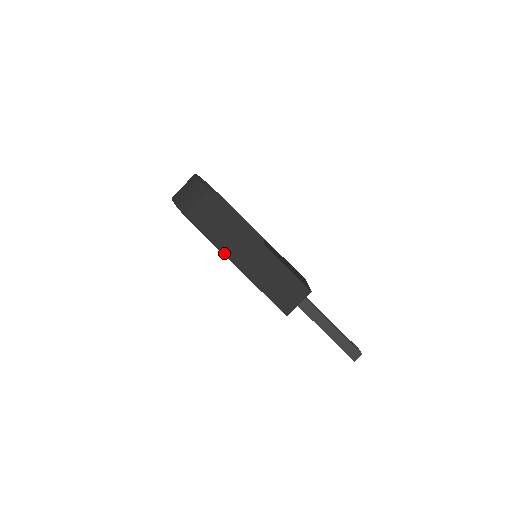
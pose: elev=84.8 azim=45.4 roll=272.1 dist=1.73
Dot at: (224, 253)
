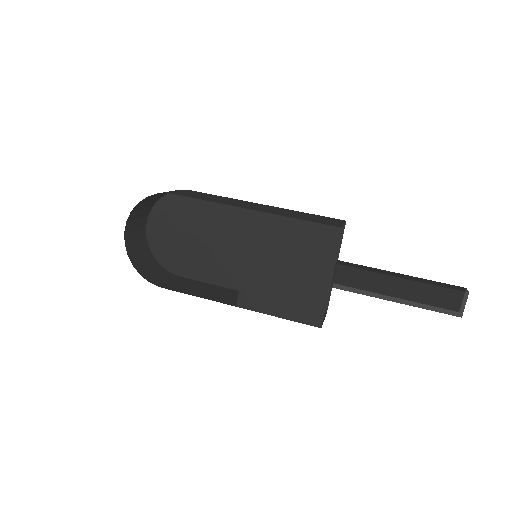
Dot at: occluded
